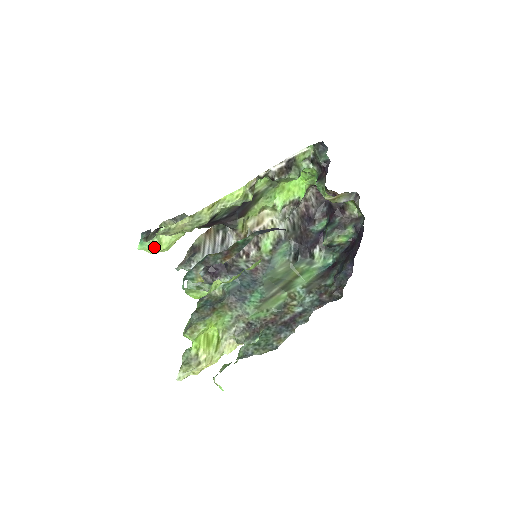
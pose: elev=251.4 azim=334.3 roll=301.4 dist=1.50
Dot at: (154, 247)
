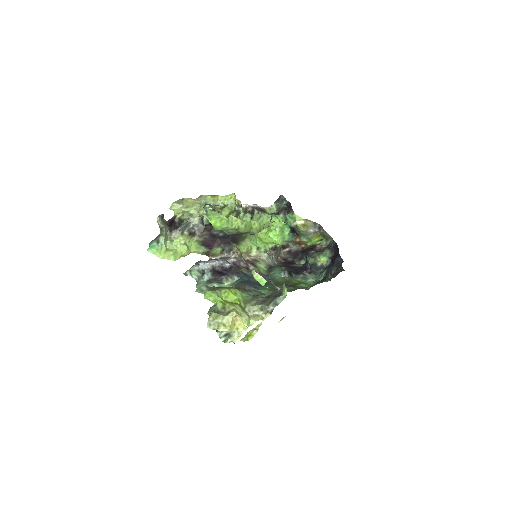
Dot at: (162, 252)
